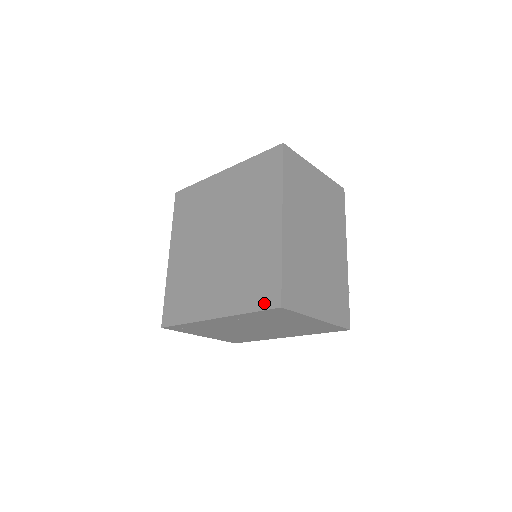
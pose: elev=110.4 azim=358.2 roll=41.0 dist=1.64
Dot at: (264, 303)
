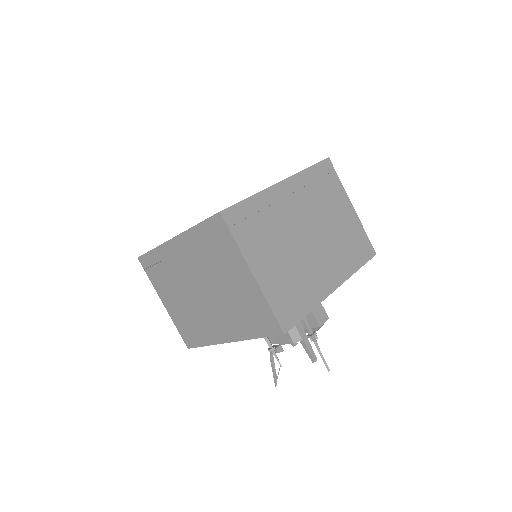
Dot at: occluded
